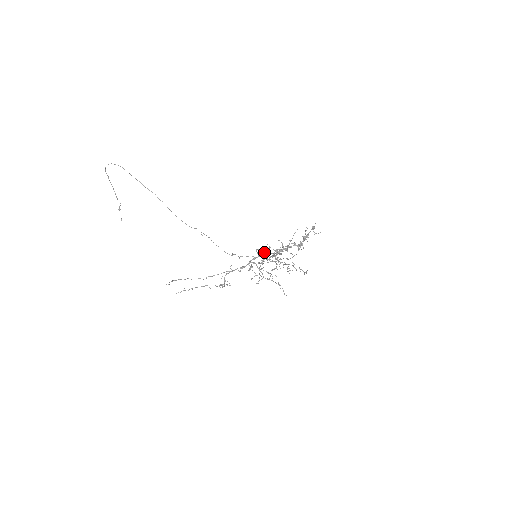
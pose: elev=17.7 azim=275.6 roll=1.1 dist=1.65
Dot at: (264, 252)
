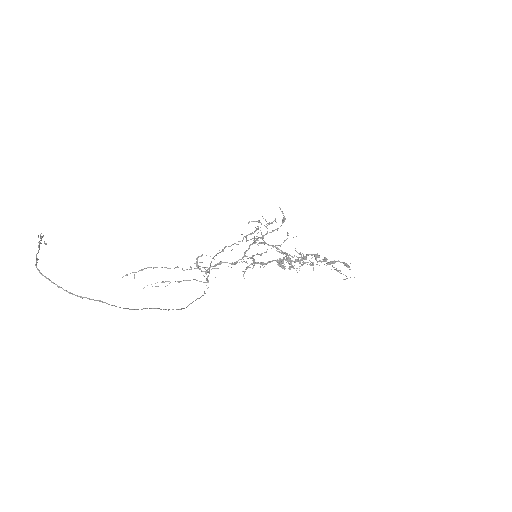
Dot at: (264, 243)
